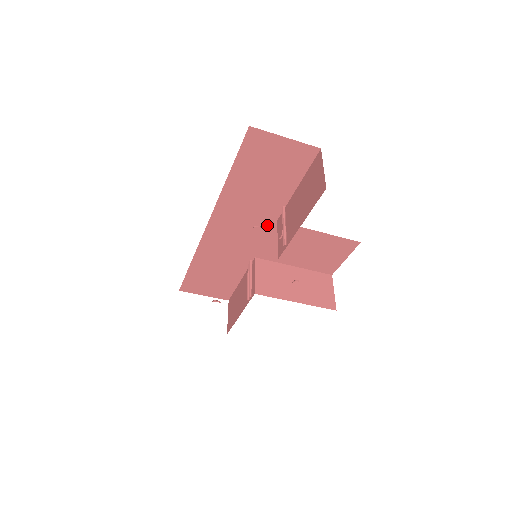
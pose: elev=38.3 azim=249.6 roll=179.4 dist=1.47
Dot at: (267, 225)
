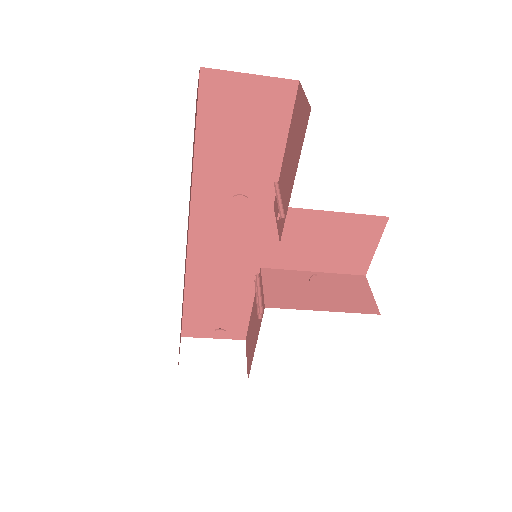
Dot at: (263, 215)
